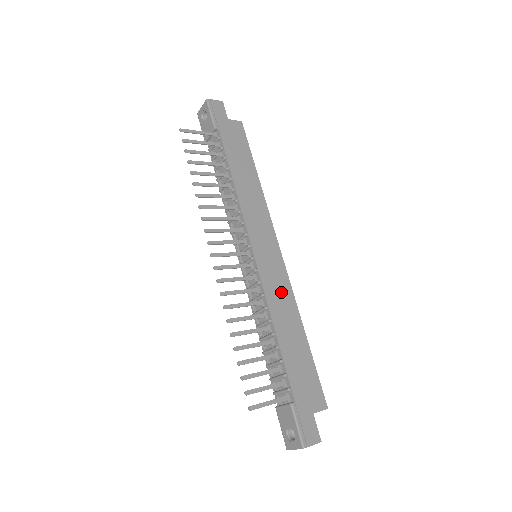
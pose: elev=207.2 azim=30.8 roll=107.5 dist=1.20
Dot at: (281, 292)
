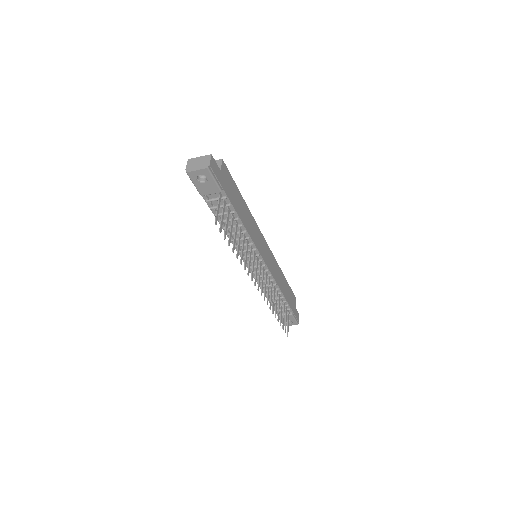
Dot at: (275, 268)
